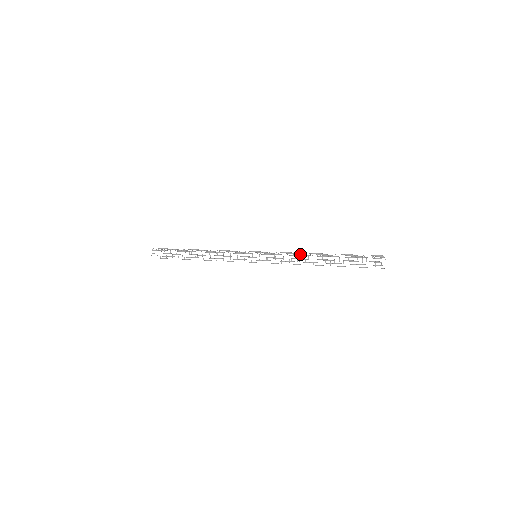
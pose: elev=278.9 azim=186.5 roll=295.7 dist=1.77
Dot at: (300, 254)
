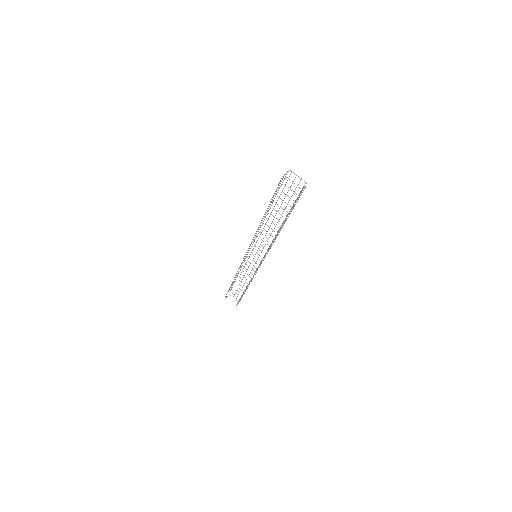
Dot at: (263, 223)
